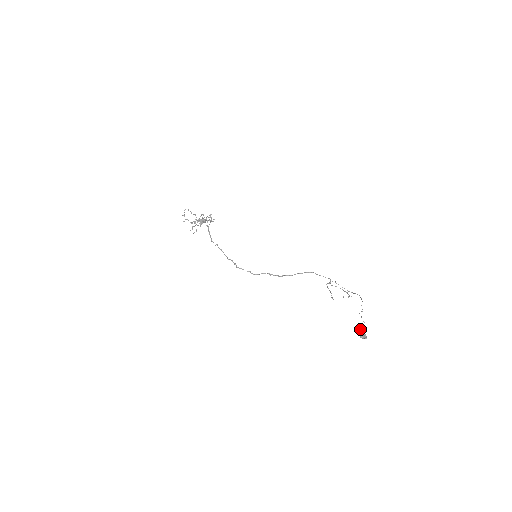
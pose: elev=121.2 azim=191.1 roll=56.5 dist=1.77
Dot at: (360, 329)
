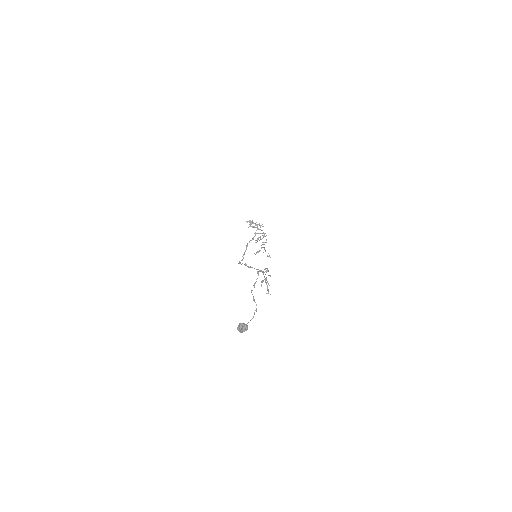
Dot at: occluded
